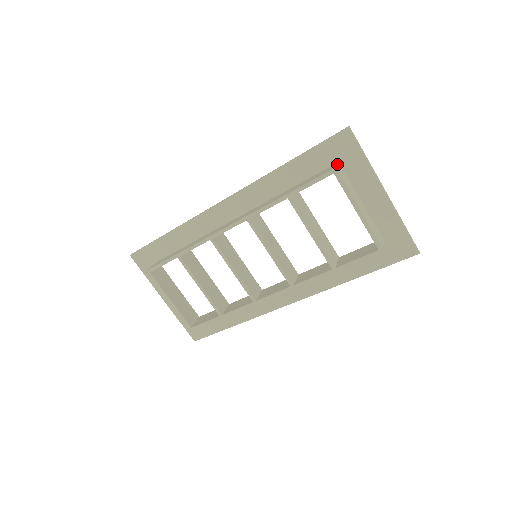
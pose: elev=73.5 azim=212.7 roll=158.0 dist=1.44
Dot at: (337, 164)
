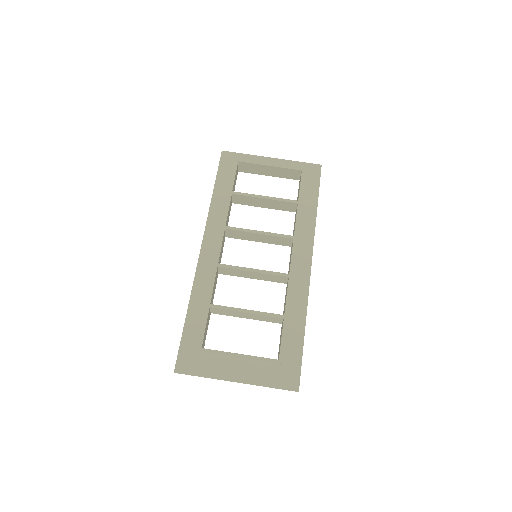
Dot at: occluded
